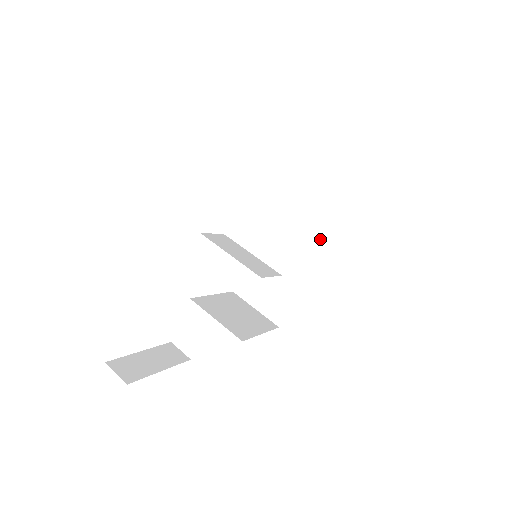
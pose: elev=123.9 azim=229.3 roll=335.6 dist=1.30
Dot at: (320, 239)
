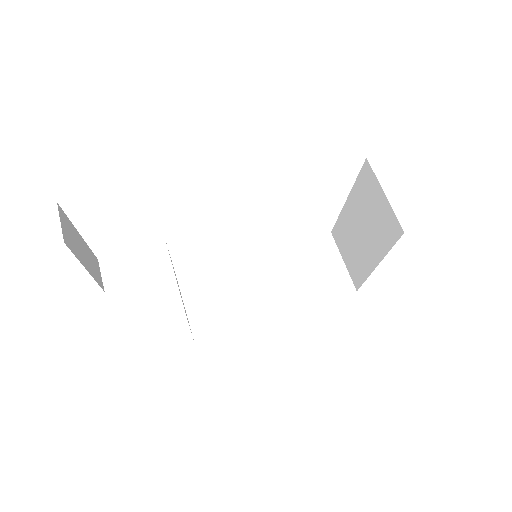
Dot at: (295, 297)
